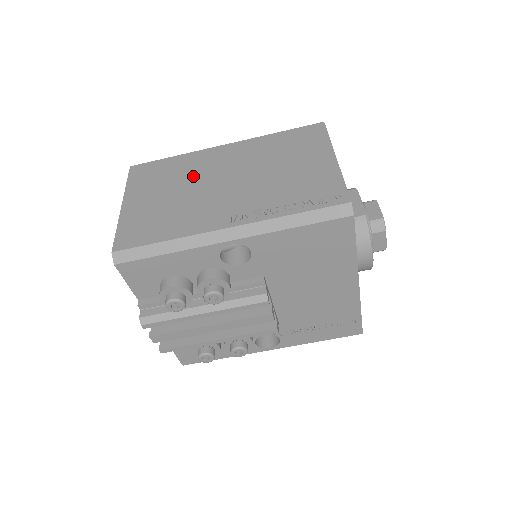
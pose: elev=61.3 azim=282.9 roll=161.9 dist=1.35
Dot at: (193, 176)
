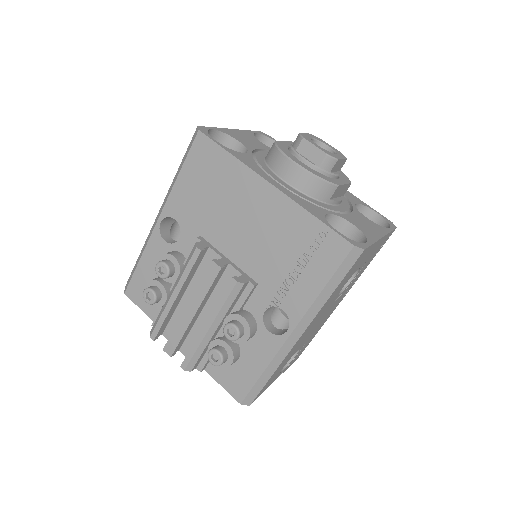
Dot at: occluded
